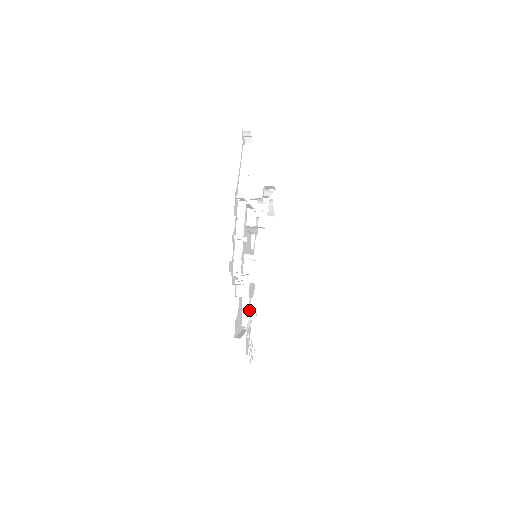
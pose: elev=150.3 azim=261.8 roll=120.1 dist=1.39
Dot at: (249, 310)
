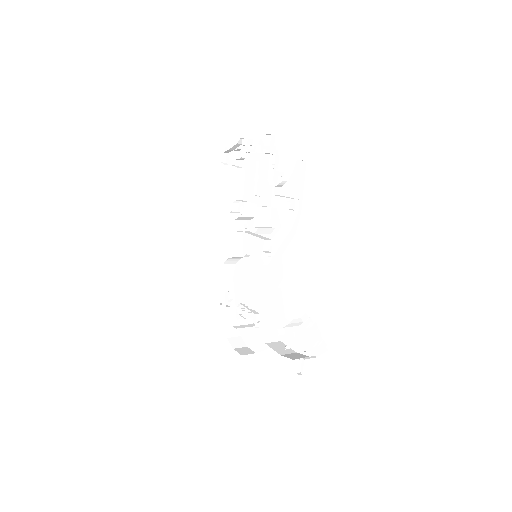
Dot at: occluded
